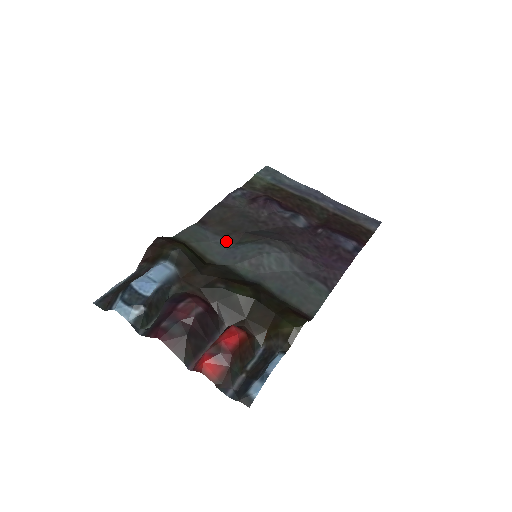
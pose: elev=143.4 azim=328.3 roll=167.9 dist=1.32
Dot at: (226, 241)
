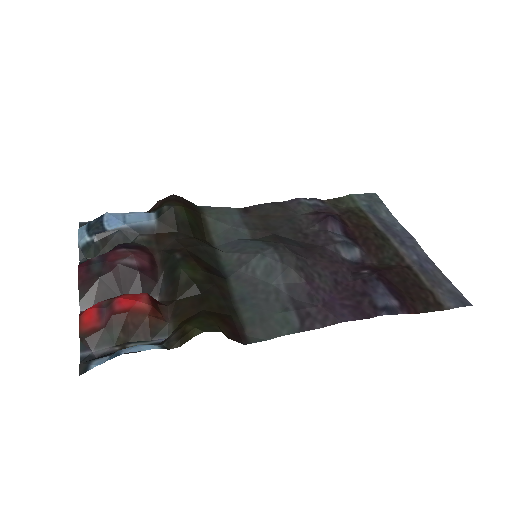
Dot at: (247, 233)
